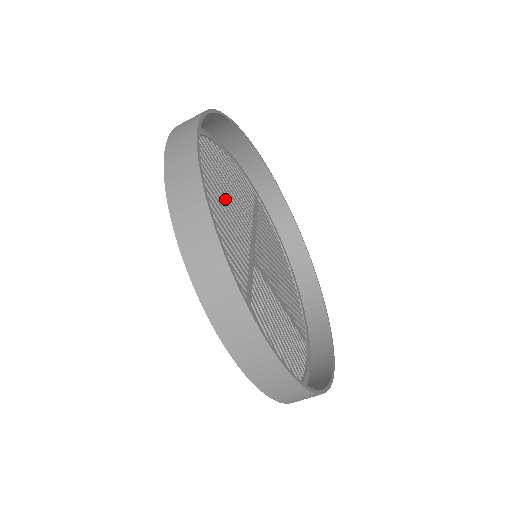
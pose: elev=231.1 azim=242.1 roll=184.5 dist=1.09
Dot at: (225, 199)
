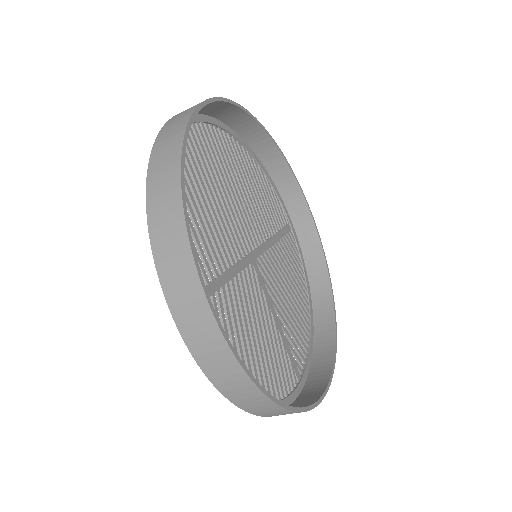
Dot at: (240, 196)
